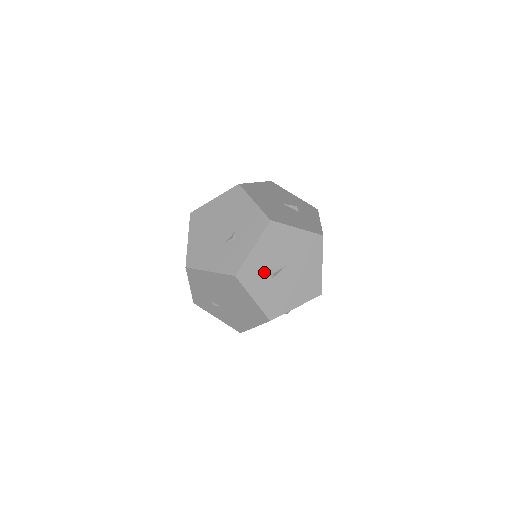
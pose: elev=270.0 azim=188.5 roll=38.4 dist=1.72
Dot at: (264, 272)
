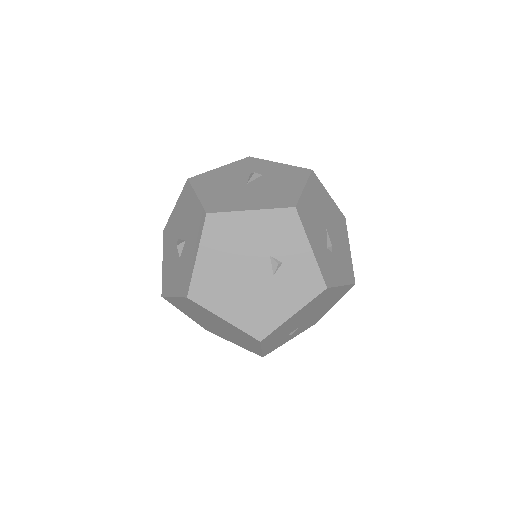
Dot at: (327, 255)
